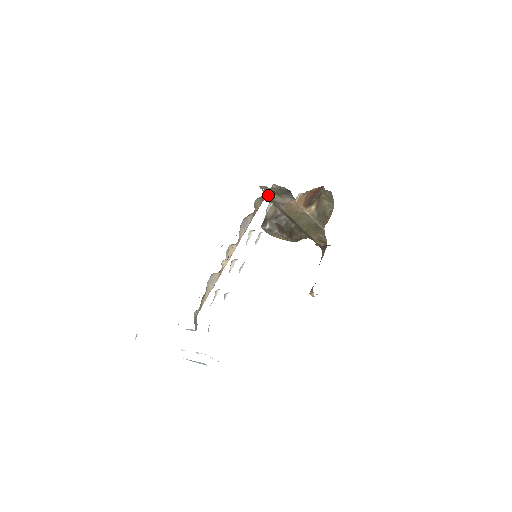
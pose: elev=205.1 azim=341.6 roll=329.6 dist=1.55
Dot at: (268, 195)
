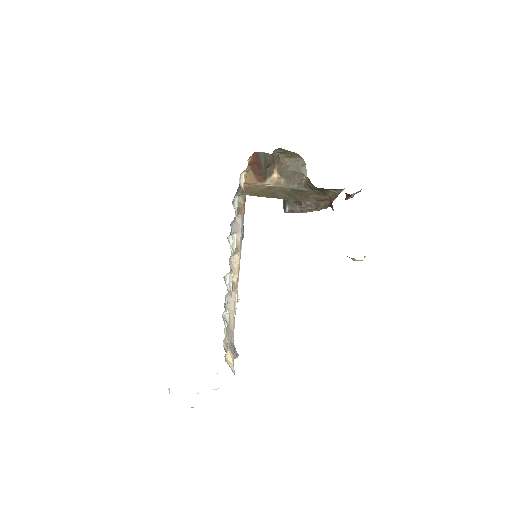
Dot at: occluded
